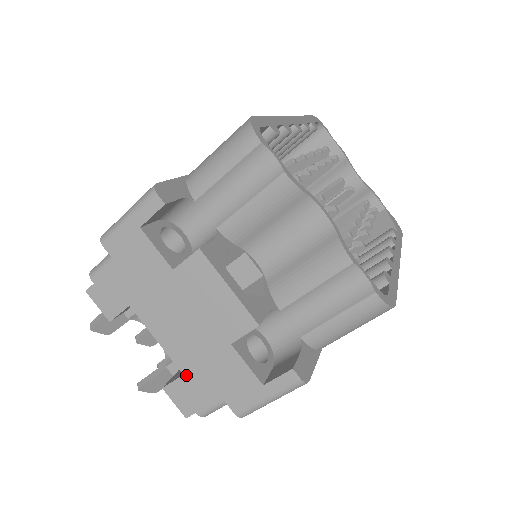
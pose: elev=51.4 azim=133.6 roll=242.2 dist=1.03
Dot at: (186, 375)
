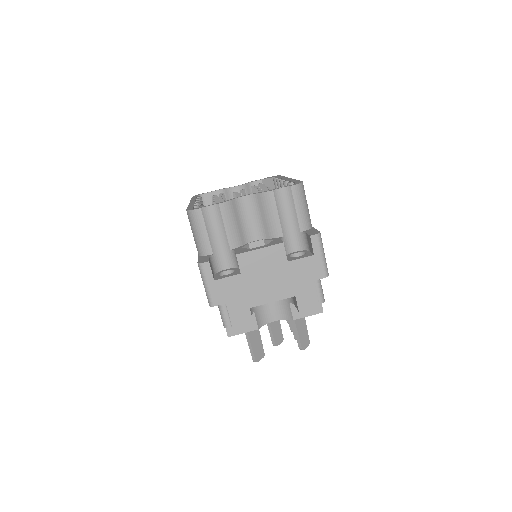
Dot at: (296, 295)
